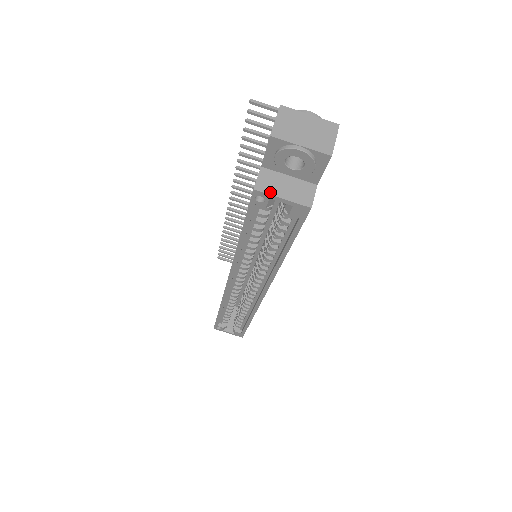
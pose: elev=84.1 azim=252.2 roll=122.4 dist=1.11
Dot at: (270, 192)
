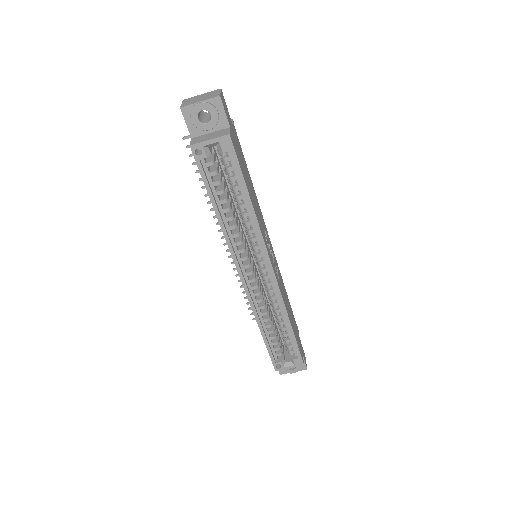
Dot at: (200, 142)
